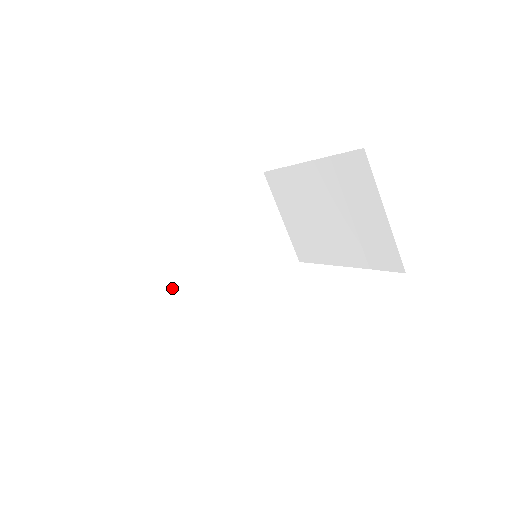
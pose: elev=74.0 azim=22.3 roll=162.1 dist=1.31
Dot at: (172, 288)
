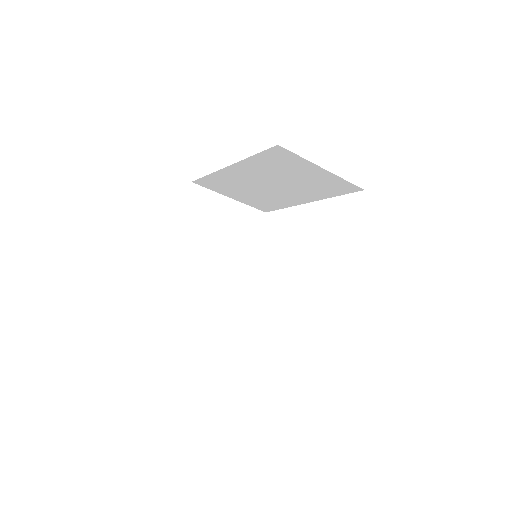
Dot at: (246, 197)
